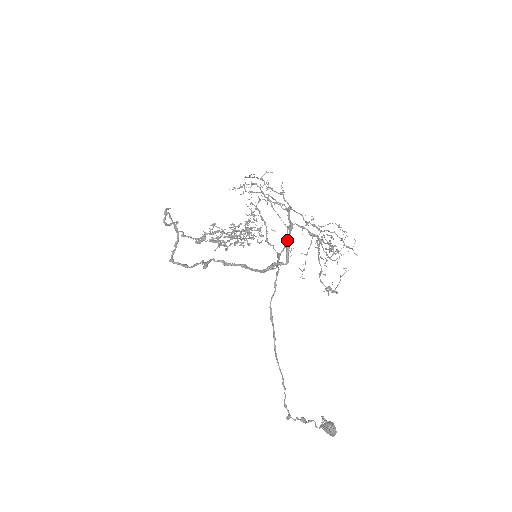
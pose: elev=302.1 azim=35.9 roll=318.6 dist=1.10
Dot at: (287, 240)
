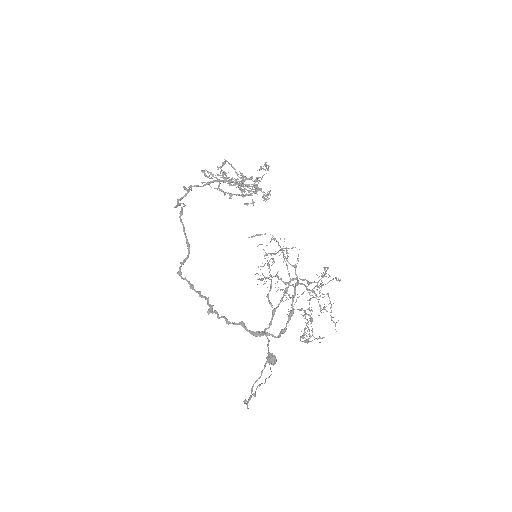
Dot at: (286, 293)
